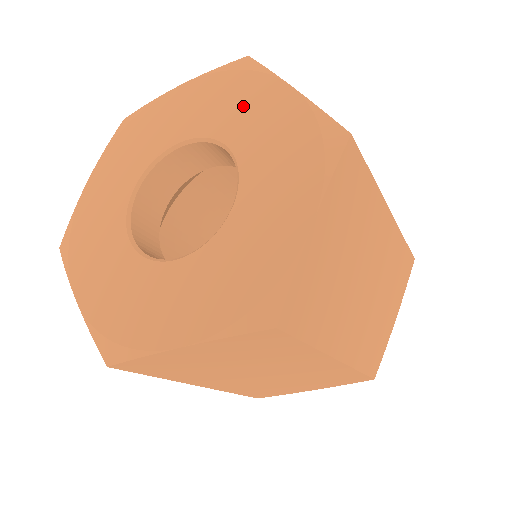
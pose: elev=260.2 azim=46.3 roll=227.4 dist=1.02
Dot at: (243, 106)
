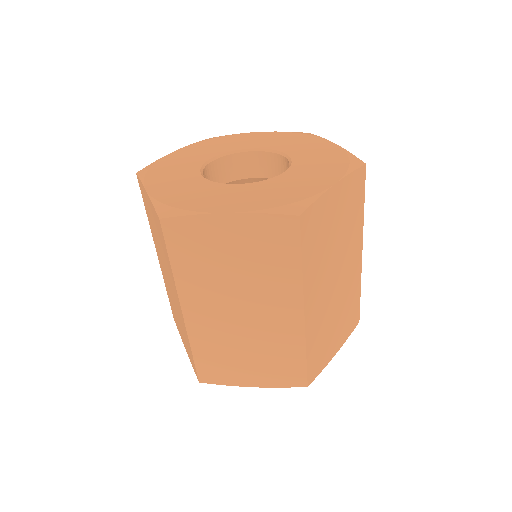
Dot at: (301, 144)
